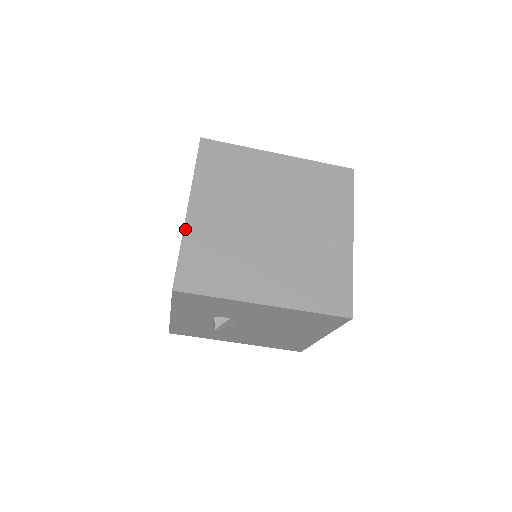
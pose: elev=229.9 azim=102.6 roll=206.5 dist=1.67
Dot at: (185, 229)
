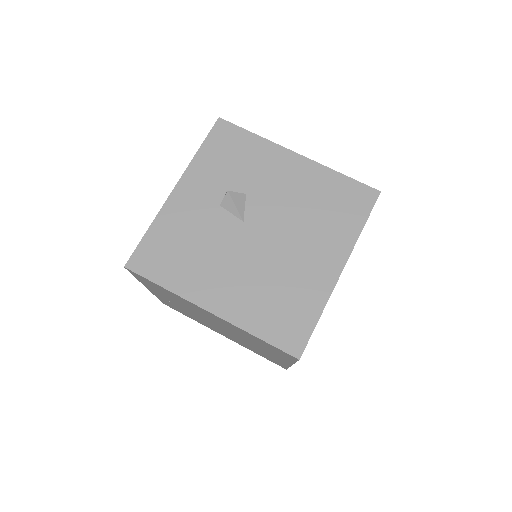
Dot at: occluded
